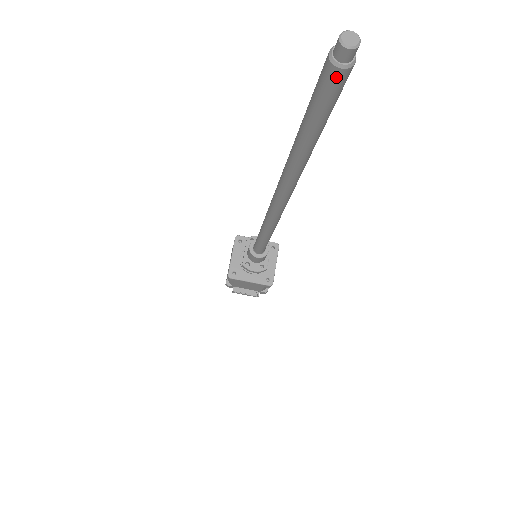
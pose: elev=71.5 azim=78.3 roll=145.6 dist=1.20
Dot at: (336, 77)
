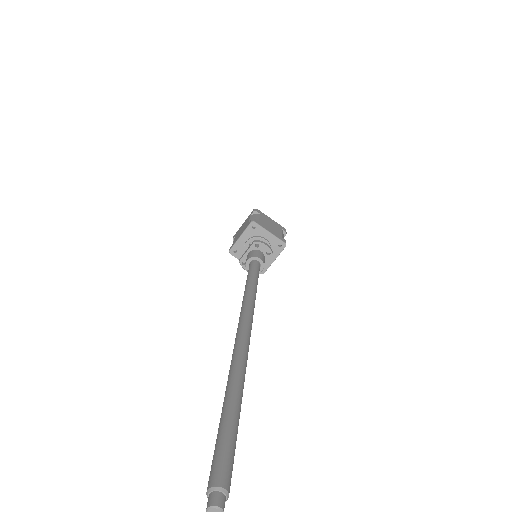
Dot at: occluded
